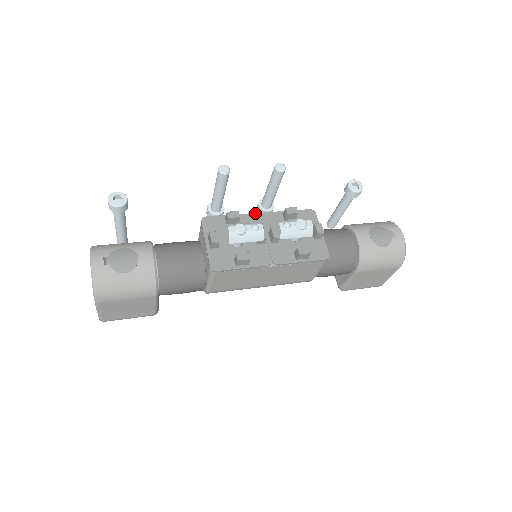
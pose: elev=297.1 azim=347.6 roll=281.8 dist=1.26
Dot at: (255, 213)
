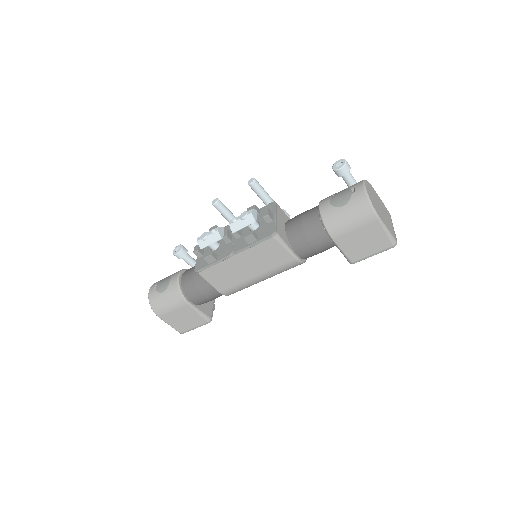
Dot at: occluded
